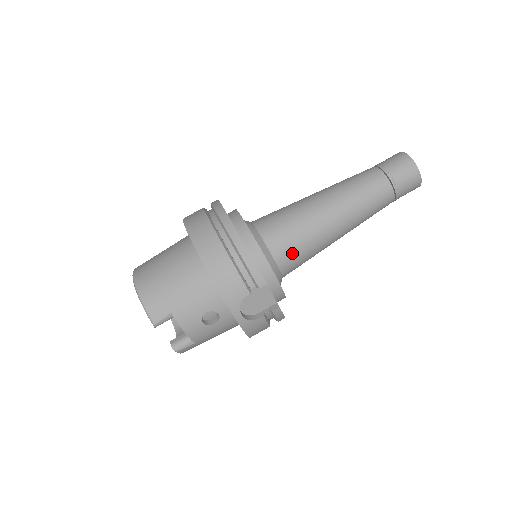
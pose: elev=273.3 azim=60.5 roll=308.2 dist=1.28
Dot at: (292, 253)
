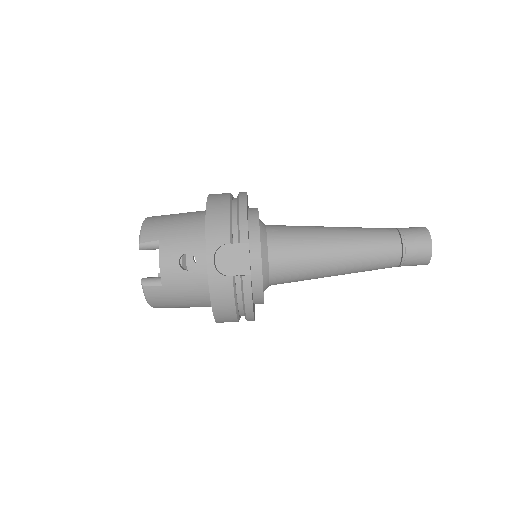
Dot at: (286, 251)
